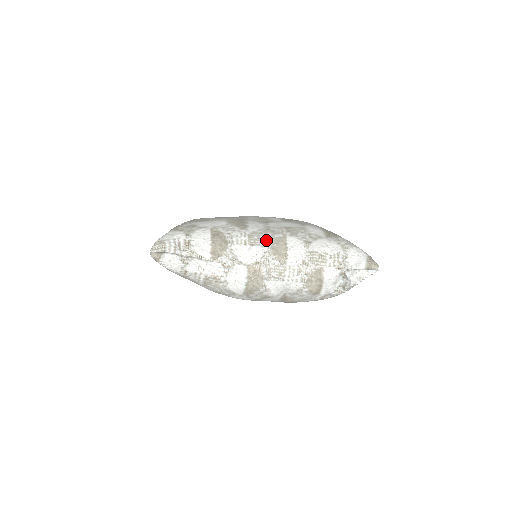
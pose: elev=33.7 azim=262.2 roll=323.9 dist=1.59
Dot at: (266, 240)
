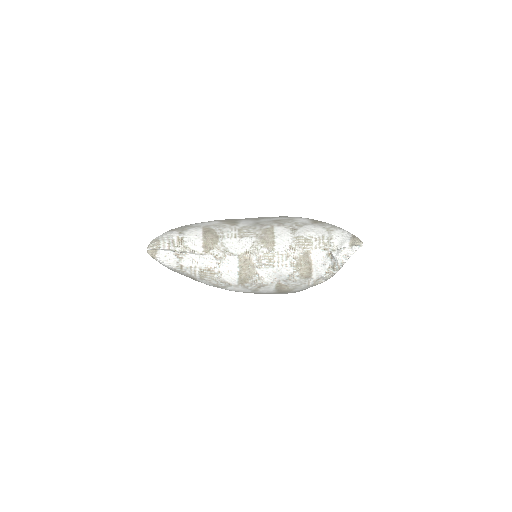
Dot at: (255, 232)
